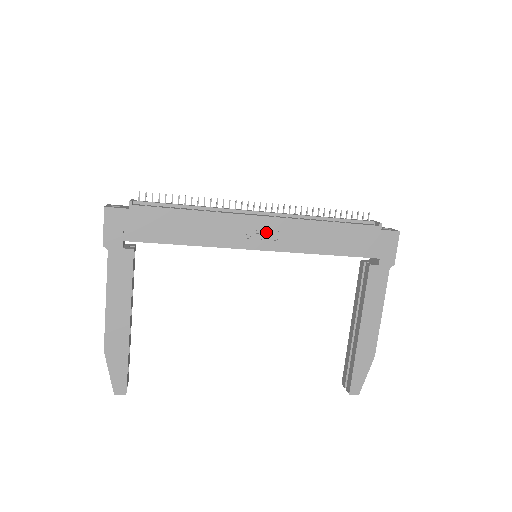
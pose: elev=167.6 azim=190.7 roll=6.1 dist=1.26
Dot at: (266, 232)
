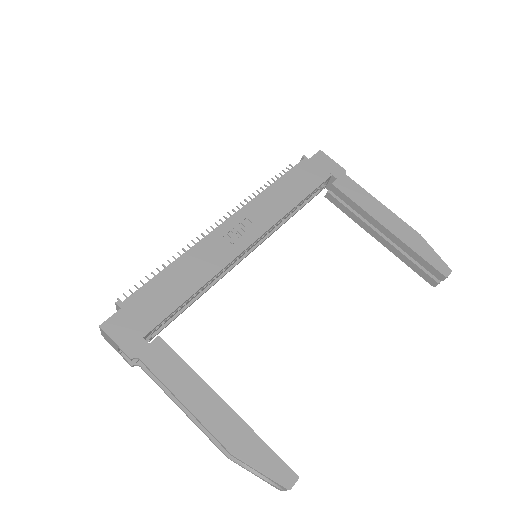
Dot at: (241, 228)
